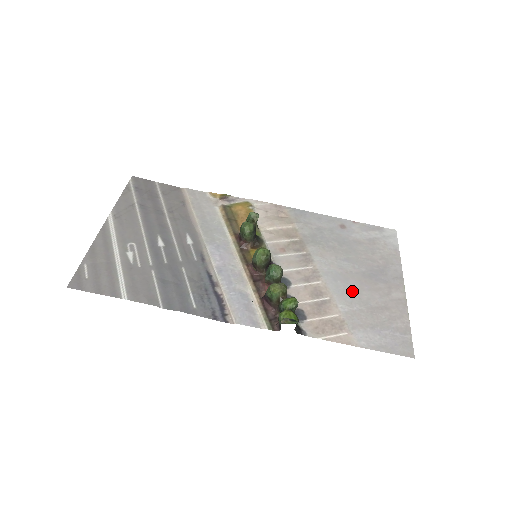
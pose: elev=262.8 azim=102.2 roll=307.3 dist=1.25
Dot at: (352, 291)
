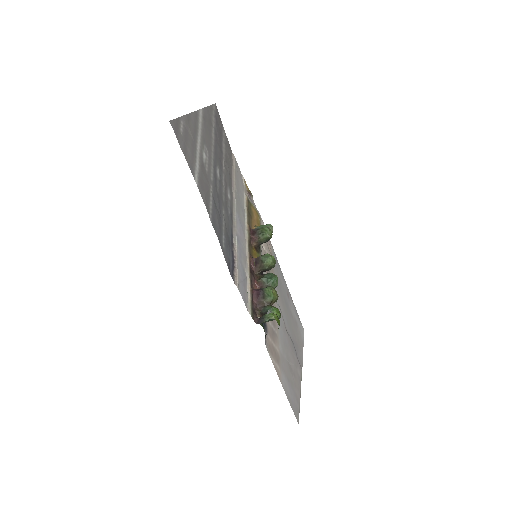
Dot at: (286, 343)
